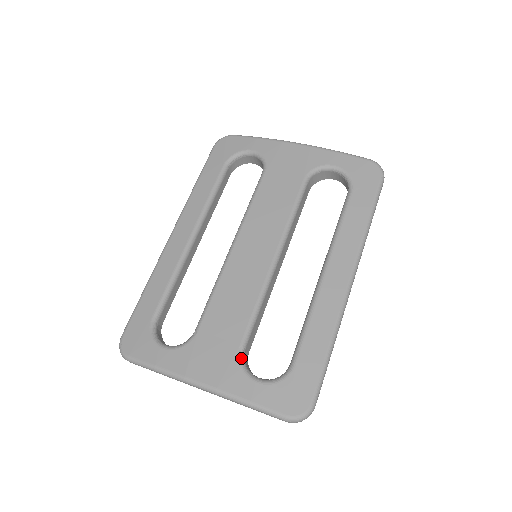
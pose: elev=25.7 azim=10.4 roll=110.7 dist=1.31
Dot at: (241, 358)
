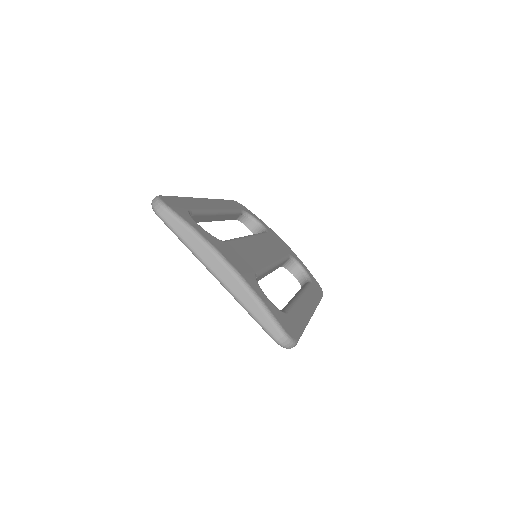
Dot at: occluded
